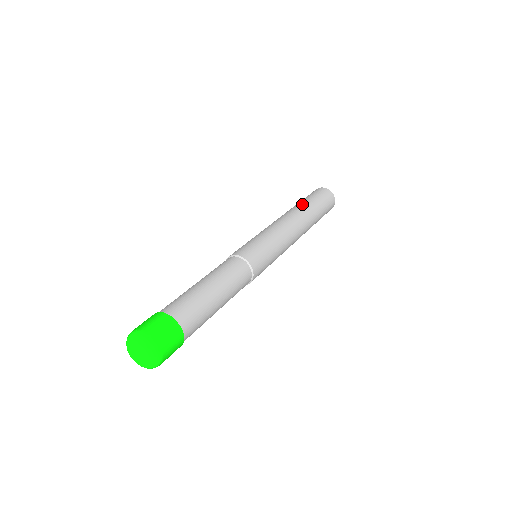
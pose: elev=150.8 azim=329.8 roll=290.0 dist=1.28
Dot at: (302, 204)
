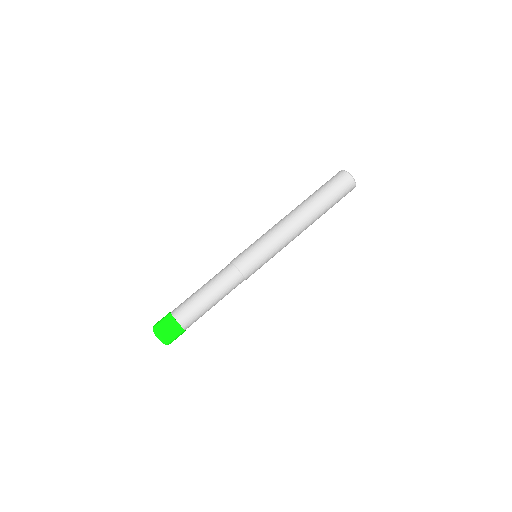
Dot at: (317, 203)
